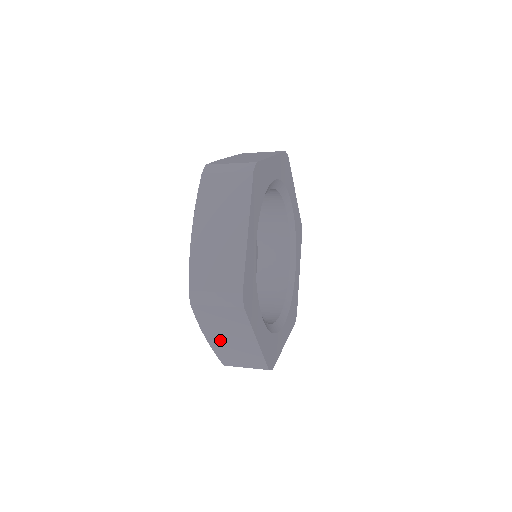
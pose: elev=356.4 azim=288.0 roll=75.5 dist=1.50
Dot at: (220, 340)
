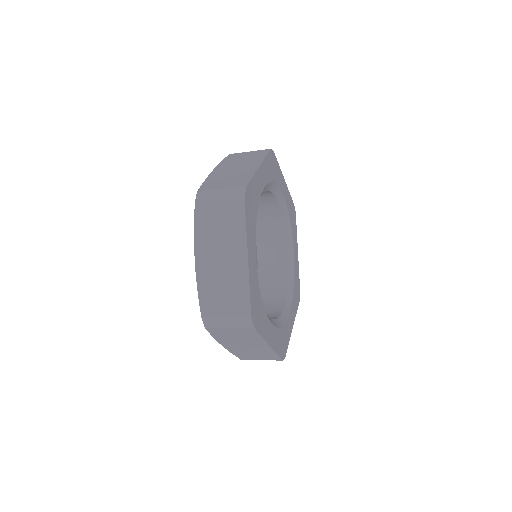
Dot at: (235, 346)
